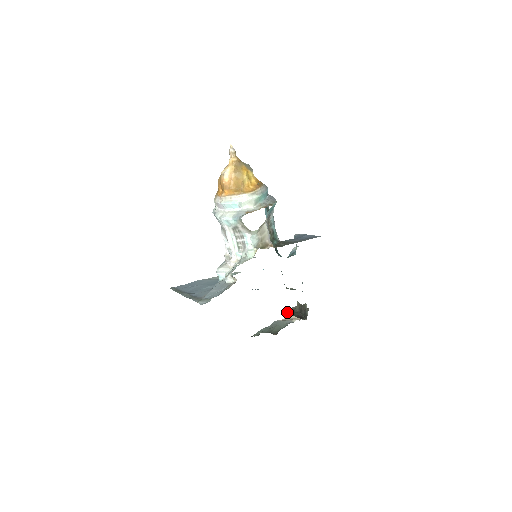
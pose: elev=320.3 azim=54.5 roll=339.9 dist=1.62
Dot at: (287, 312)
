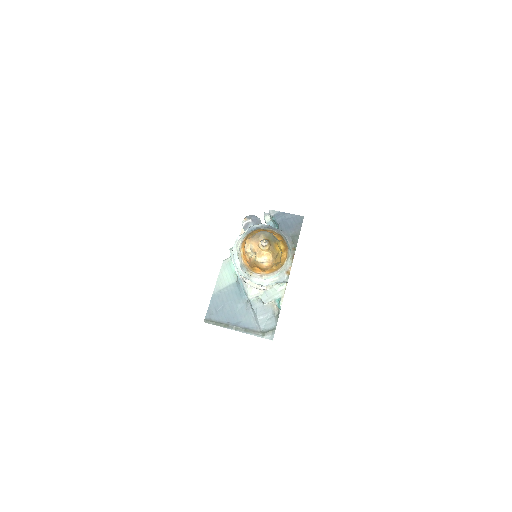
Dot at: occluded
